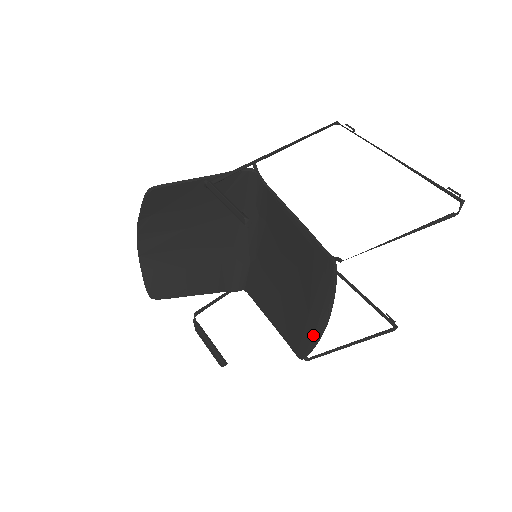
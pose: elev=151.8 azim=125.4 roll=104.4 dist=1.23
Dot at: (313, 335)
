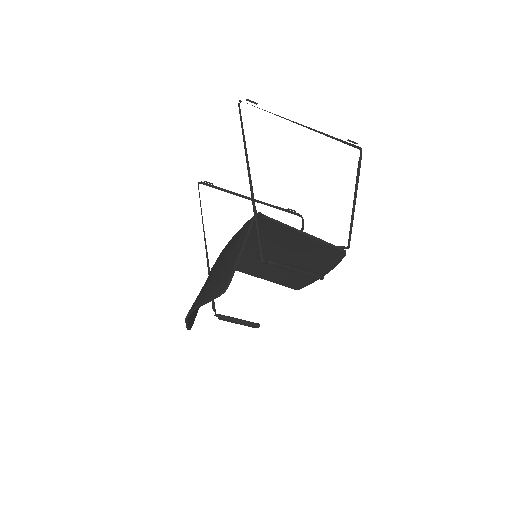
Dot at: (314, 280)
